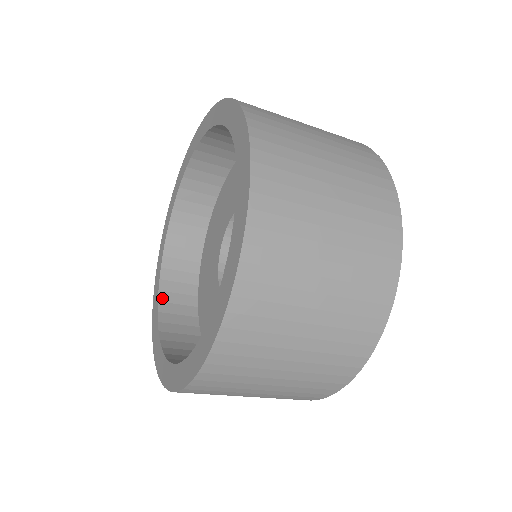
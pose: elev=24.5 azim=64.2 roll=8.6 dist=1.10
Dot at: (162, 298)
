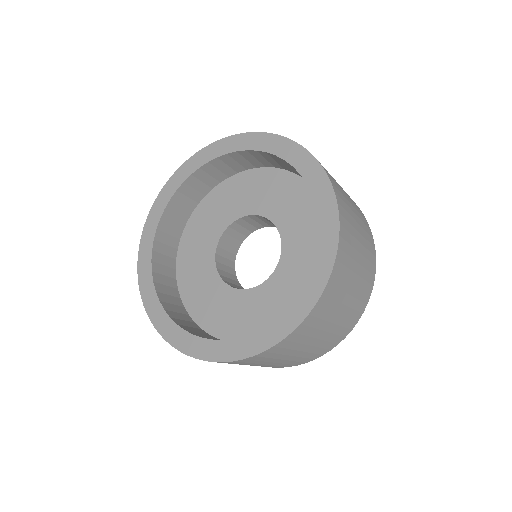
Dot at: (154, 258)
